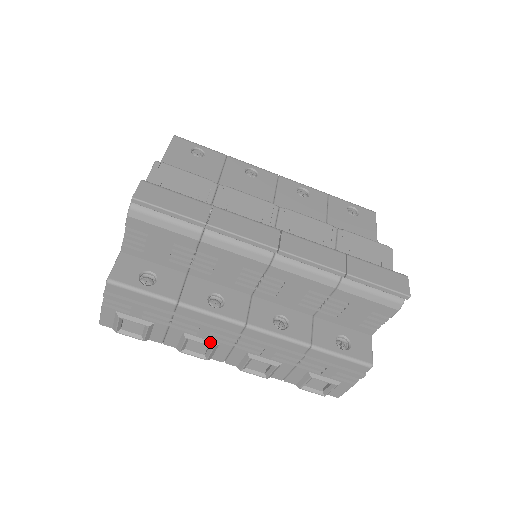
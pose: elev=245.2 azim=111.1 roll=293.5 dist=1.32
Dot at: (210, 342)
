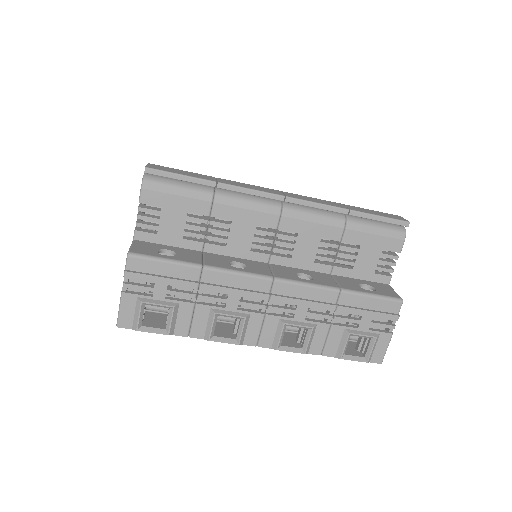
Dot at: (240, 314)
